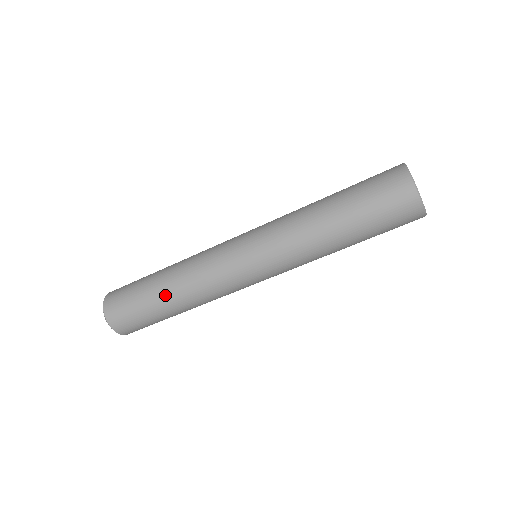
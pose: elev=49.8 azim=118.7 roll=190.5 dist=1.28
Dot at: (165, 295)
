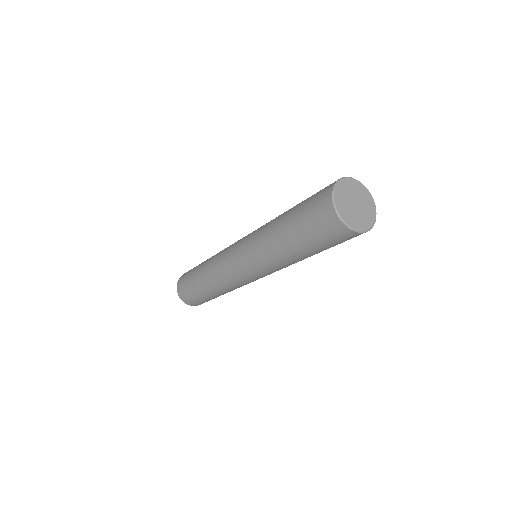
Dot at: (211, 293)
